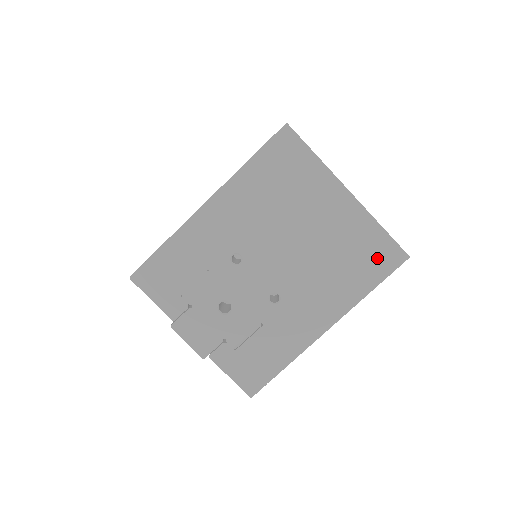
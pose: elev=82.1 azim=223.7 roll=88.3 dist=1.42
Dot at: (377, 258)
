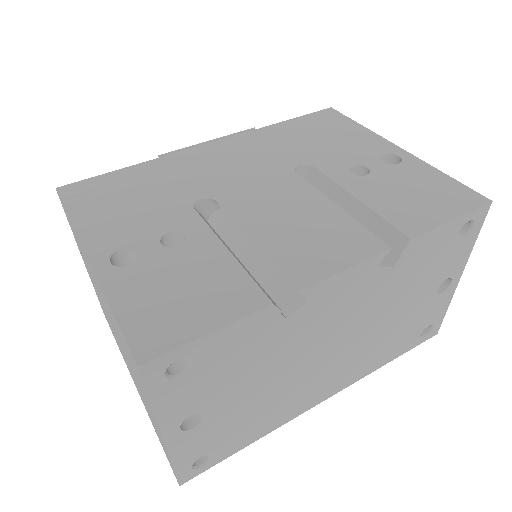
Dot at: occluded
